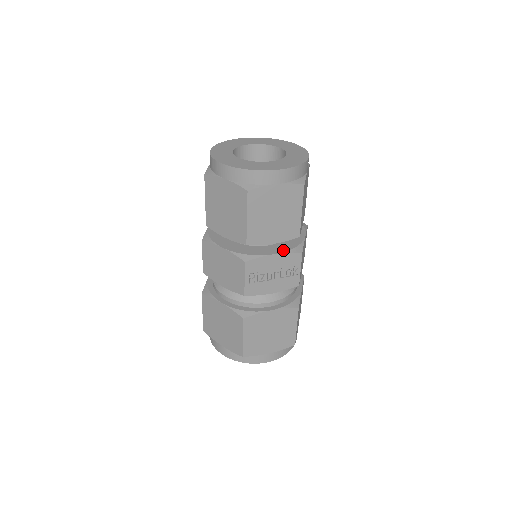
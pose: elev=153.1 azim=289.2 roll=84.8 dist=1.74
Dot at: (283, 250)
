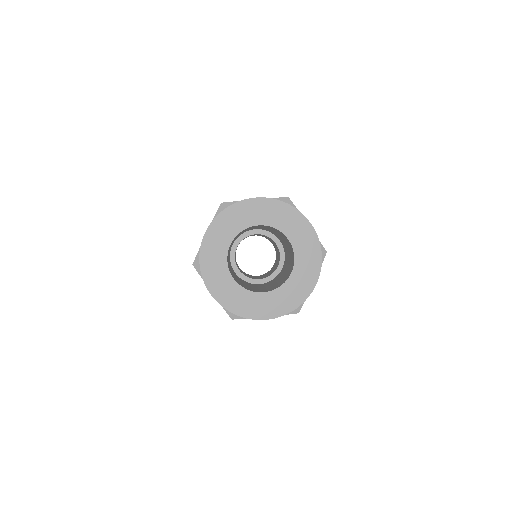
Dot at: occluded
